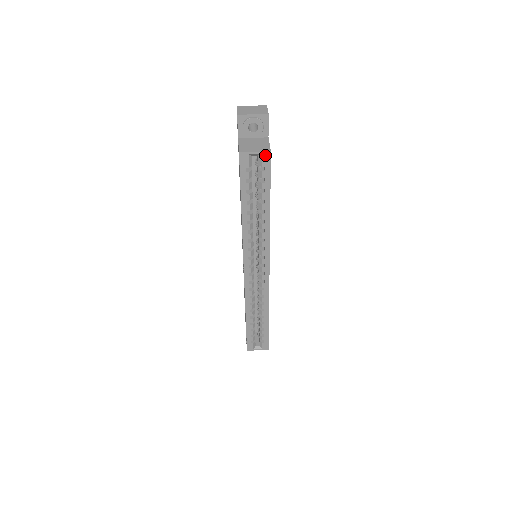
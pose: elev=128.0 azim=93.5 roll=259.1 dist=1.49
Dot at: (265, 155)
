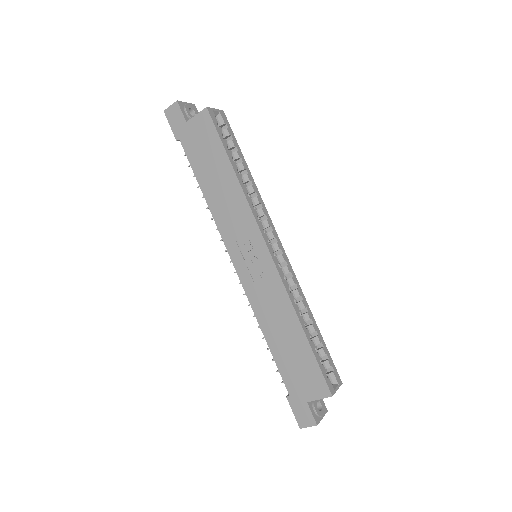
Dot at: (222, 113)
